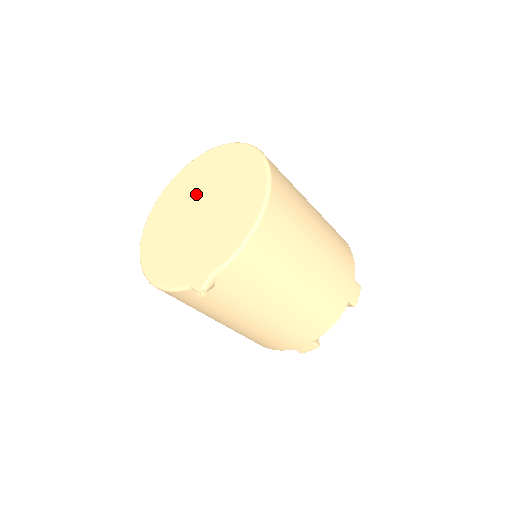
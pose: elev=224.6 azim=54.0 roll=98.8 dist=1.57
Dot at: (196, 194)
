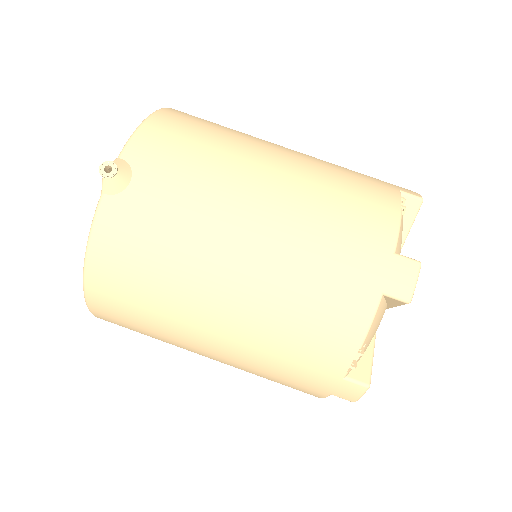
Dot at: occluded
